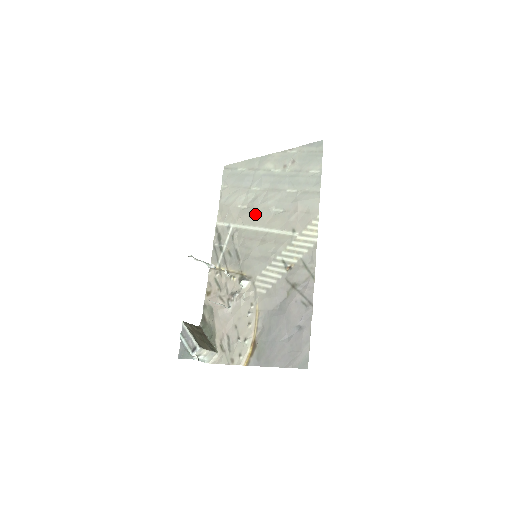
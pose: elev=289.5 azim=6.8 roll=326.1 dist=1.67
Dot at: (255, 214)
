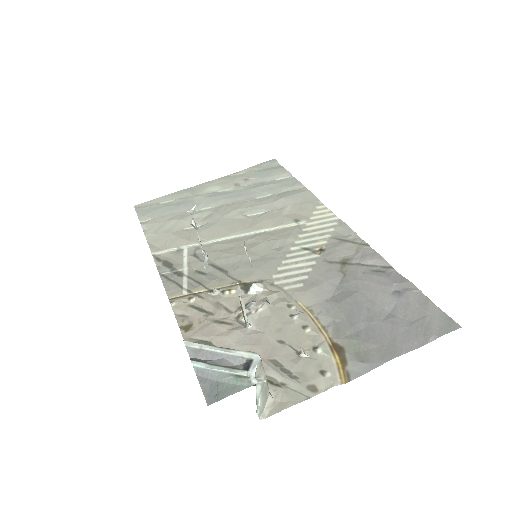
Dot at: (221, 225)
